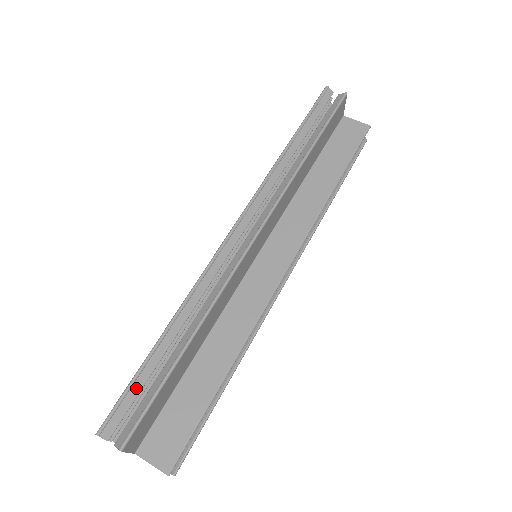
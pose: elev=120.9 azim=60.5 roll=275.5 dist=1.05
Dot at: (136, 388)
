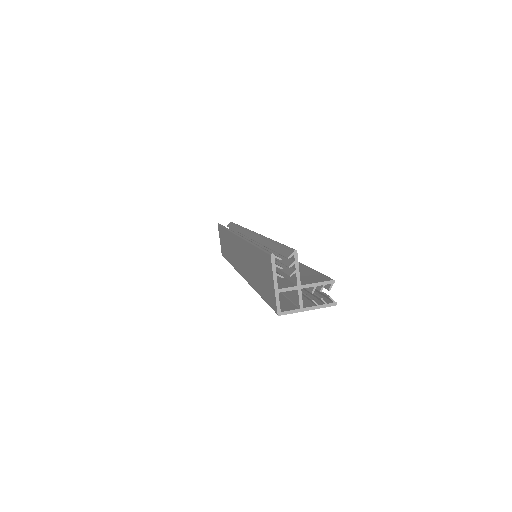
Dot at: occluded
